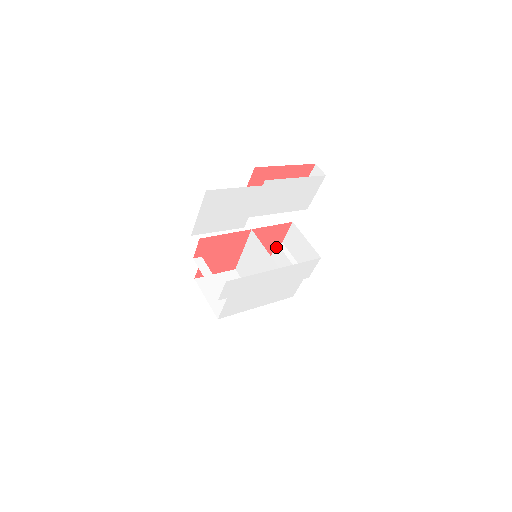
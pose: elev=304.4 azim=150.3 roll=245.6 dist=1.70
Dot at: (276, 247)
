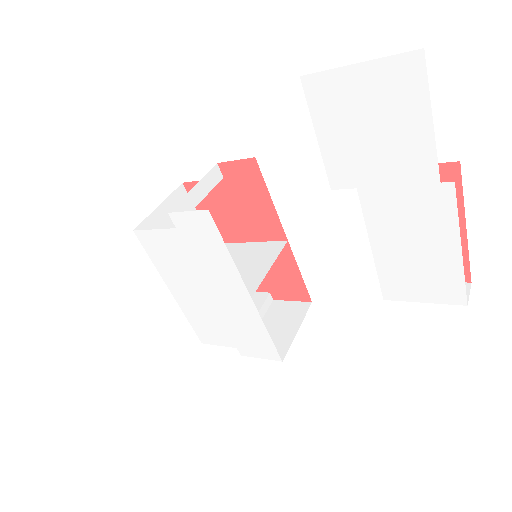
Dot at: (264, 293)
